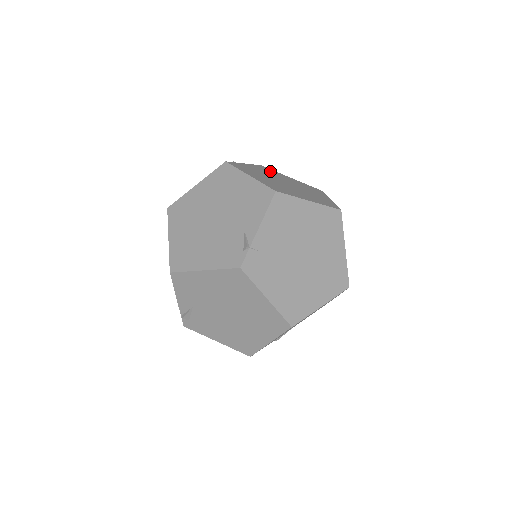
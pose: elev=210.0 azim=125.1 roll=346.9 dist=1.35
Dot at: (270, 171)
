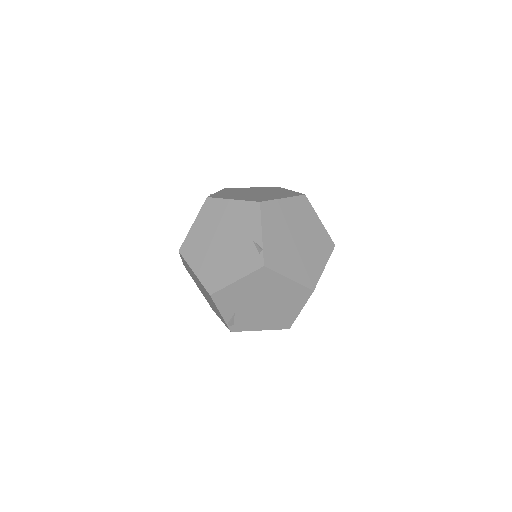
Dot at: (236, 189)
